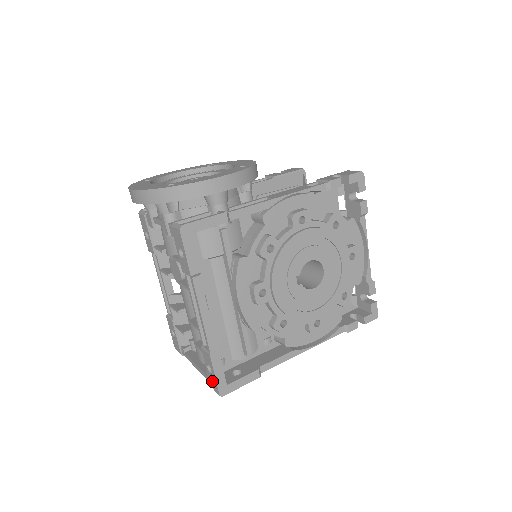
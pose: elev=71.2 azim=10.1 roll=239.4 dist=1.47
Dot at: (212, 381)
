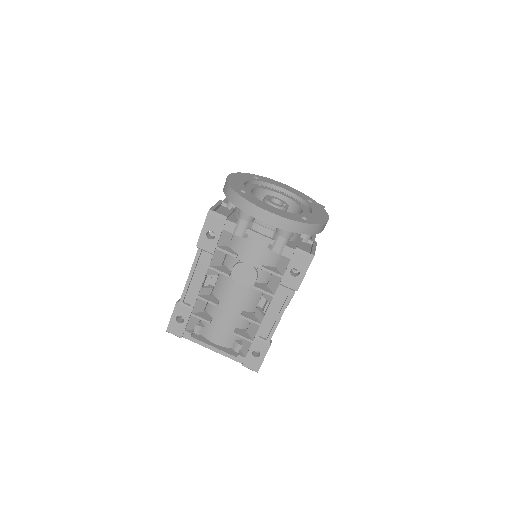
Dot at: (252, 362)
